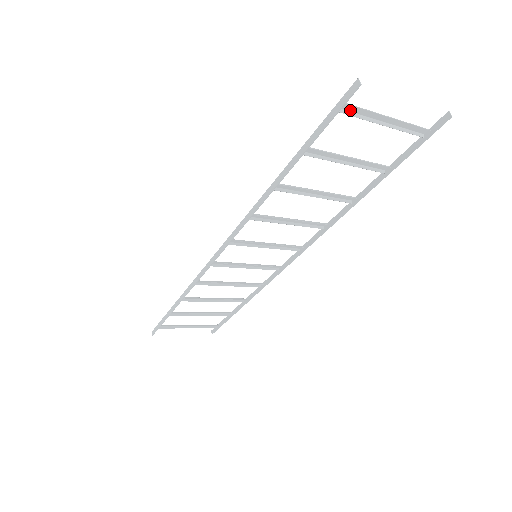
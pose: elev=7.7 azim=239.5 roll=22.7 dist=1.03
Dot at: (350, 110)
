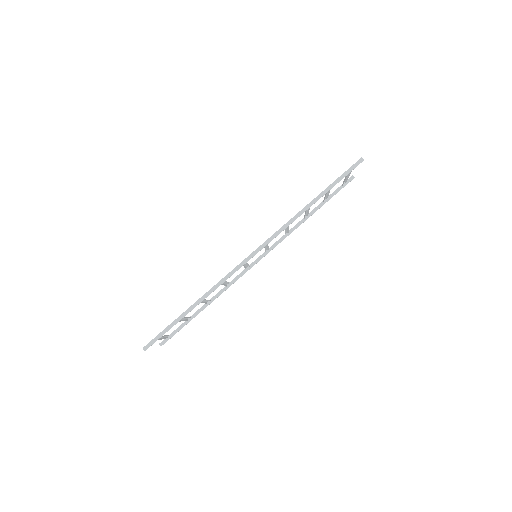
Dot at: occluded
